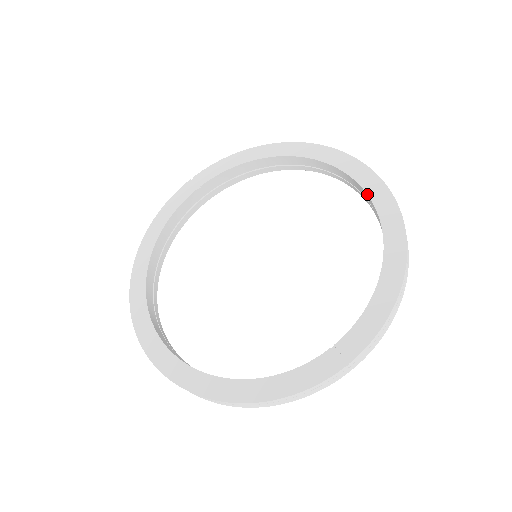
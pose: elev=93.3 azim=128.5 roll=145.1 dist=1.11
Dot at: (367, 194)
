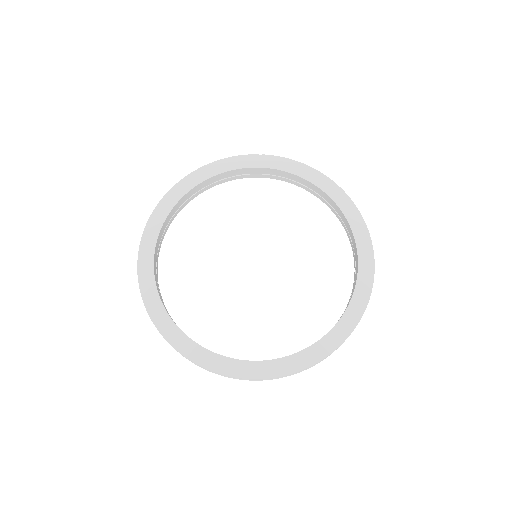
Dot at: (356, 282)
